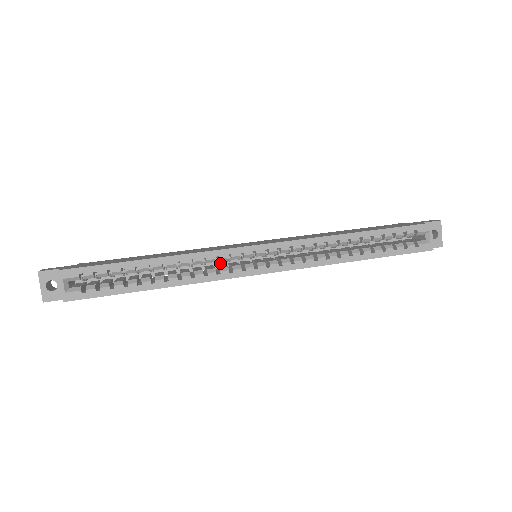
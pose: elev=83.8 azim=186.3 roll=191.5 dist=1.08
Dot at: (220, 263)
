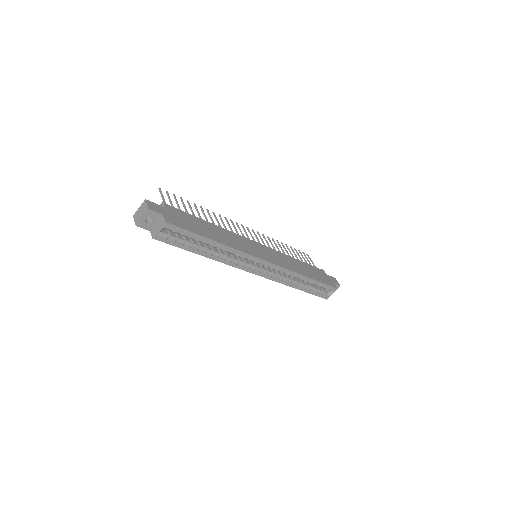
Dot at: occluded
